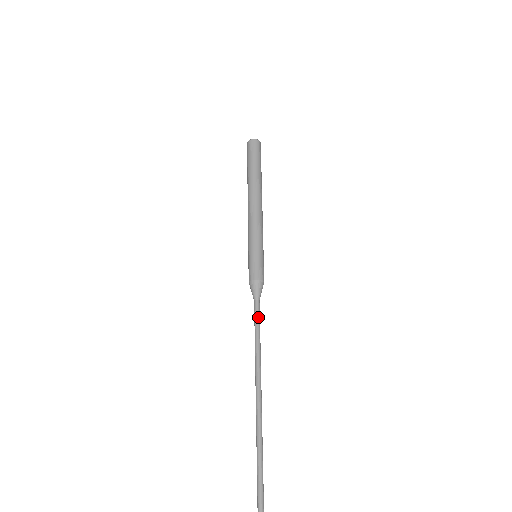
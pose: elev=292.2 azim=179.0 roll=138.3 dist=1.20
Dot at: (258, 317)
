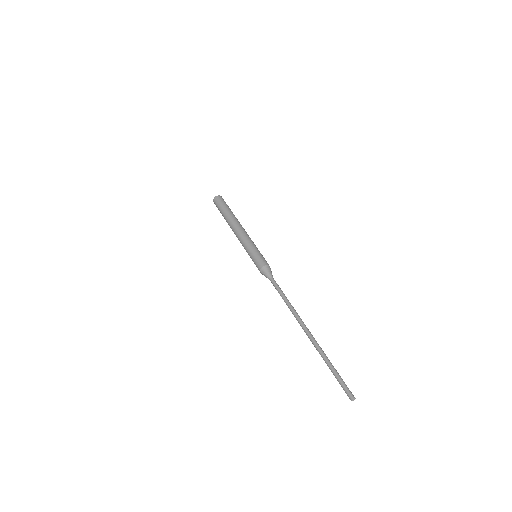
Dot at: (279, 287)
